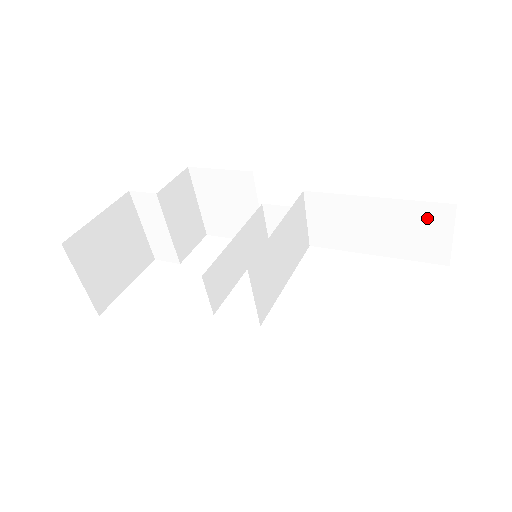
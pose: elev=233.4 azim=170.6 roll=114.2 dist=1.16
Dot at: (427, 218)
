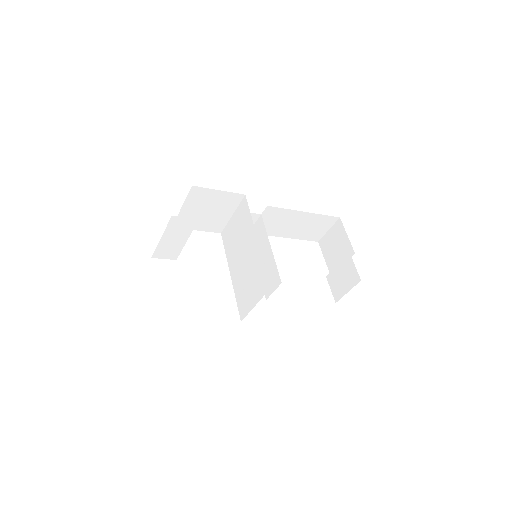
Dot at: (323, 222)
